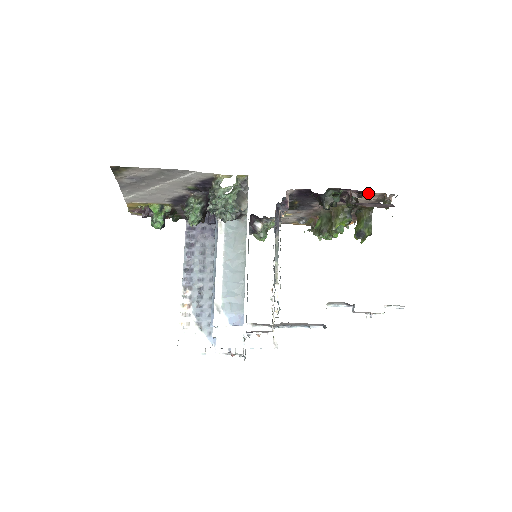
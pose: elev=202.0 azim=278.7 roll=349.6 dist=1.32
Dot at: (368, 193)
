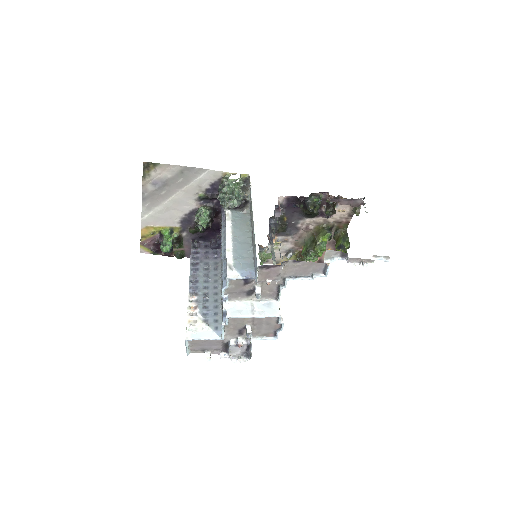
Dot at: occluded
